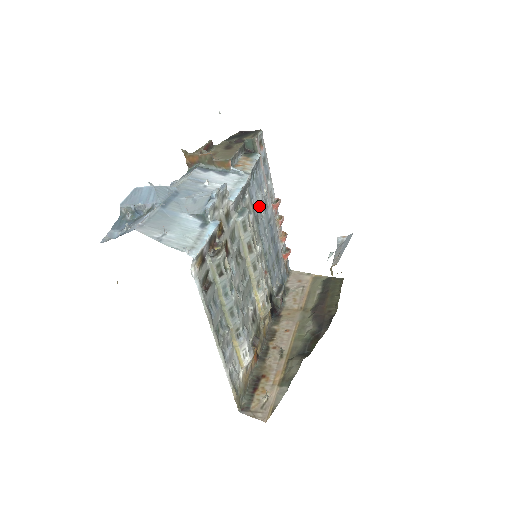
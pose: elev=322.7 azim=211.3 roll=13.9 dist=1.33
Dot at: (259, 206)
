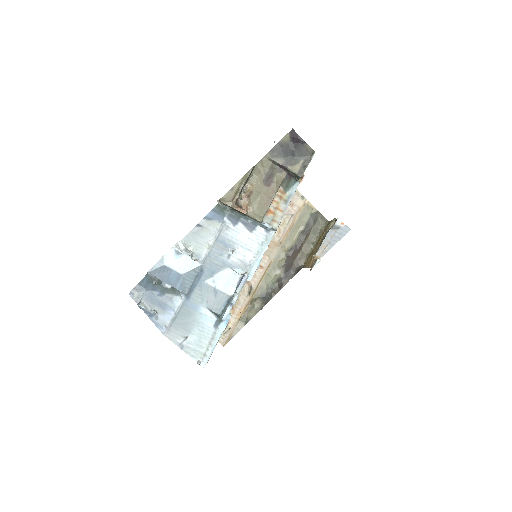
Dot at: occluded
